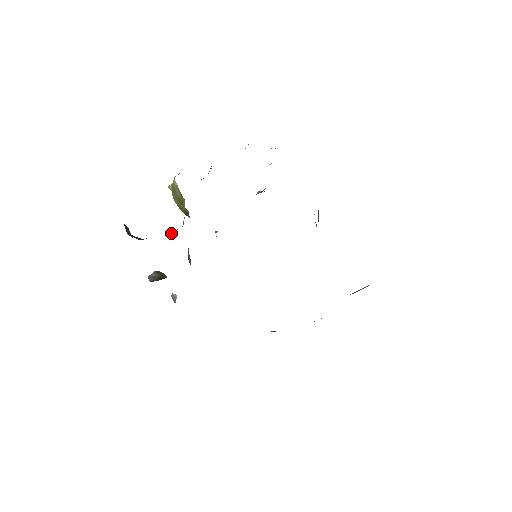
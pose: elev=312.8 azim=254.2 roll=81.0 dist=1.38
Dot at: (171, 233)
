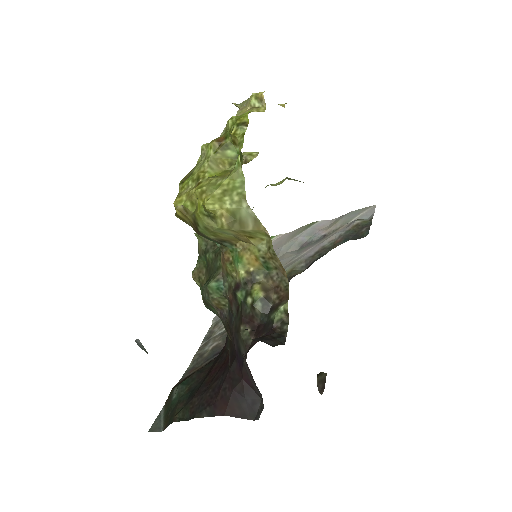
Dot at: (270, 299)
